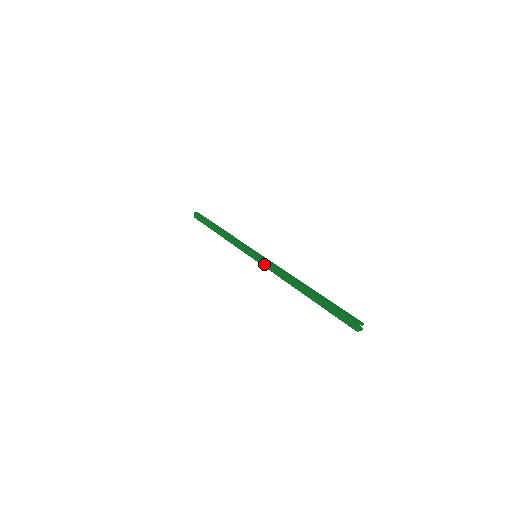
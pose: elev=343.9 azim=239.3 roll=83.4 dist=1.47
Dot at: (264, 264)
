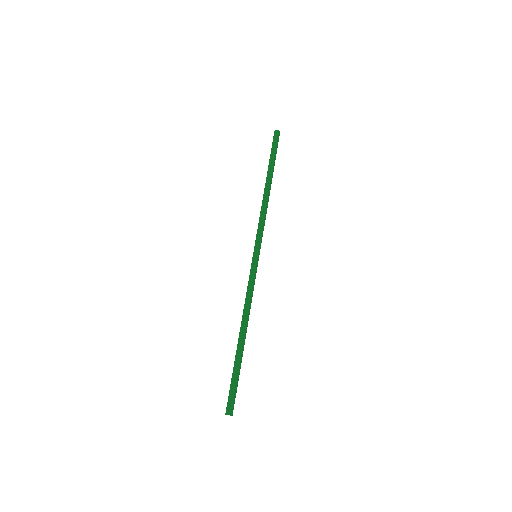
Dot at: (250, 275)
